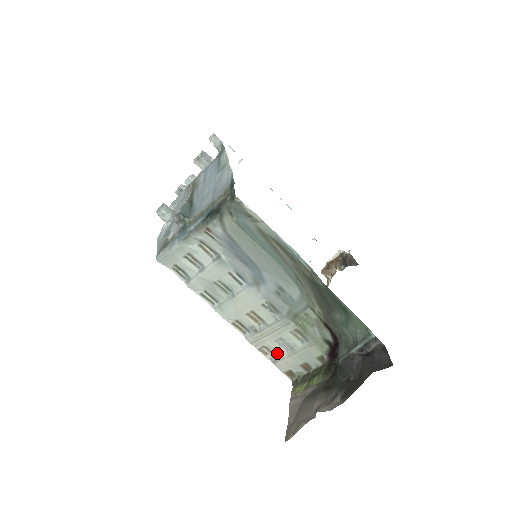
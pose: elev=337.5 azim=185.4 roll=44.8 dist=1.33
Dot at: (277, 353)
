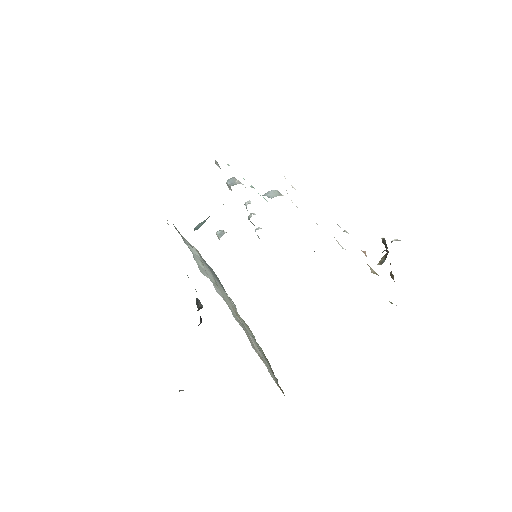
Dot at: occluded
